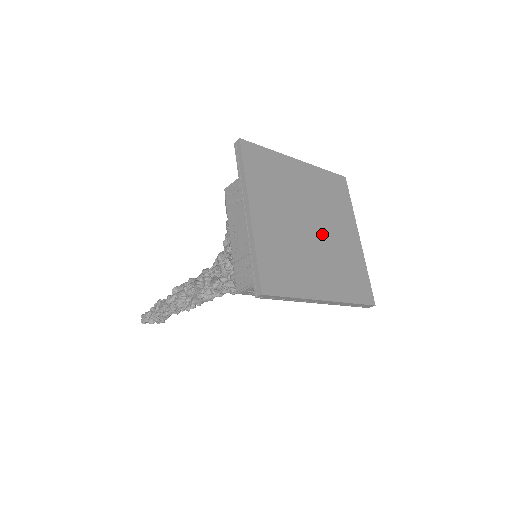
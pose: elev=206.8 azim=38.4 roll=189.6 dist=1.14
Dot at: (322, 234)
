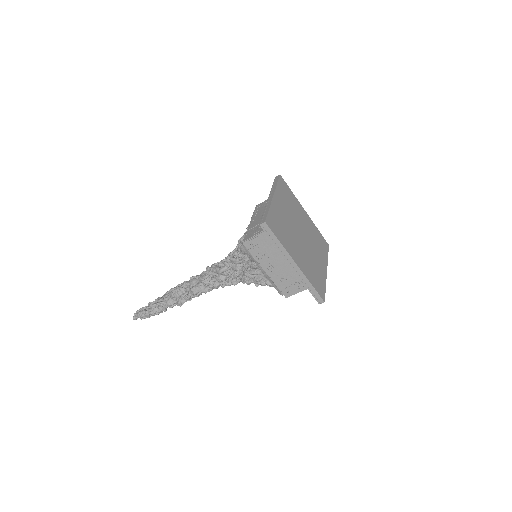
Dot at: (306, 244)
